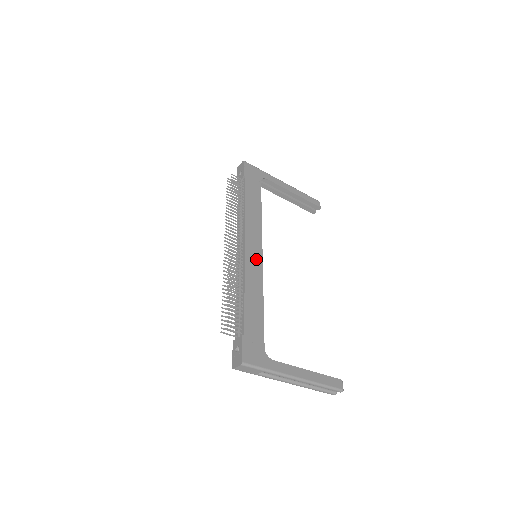
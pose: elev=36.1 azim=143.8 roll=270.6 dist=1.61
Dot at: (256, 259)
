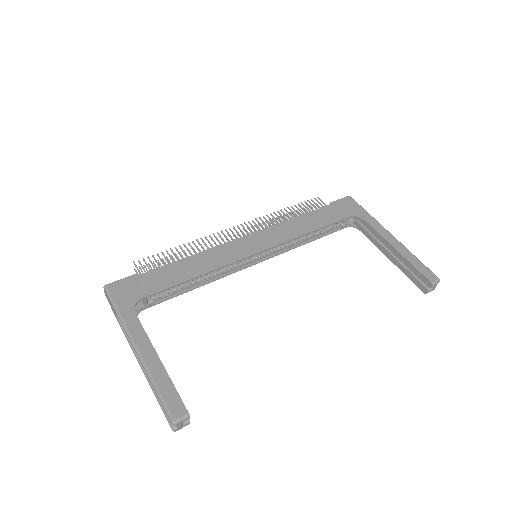
Dot at: (243, 250)
